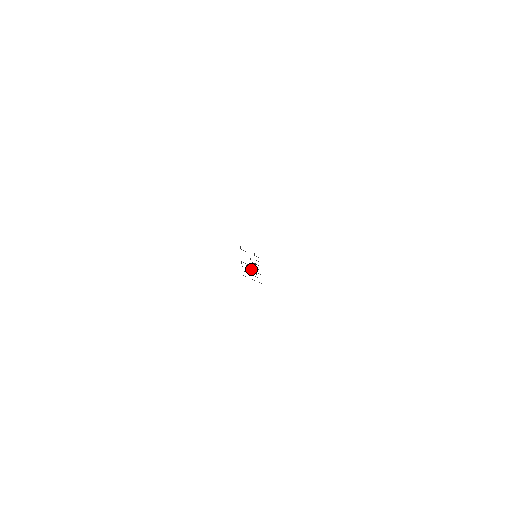
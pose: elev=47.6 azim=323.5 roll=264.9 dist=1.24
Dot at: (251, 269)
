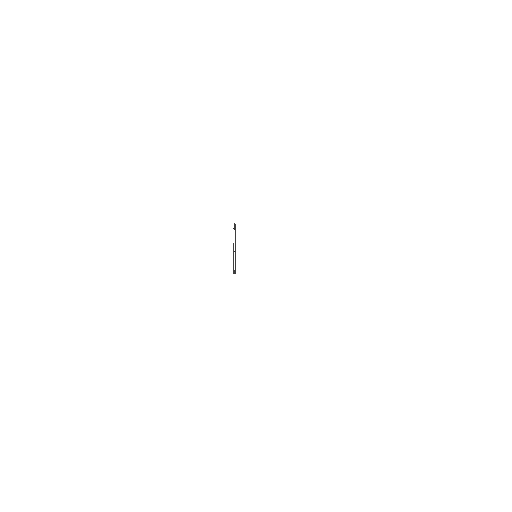
Dot at: (235, 257)
